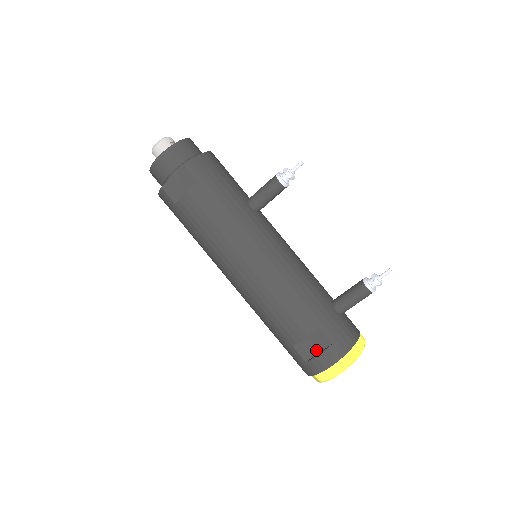
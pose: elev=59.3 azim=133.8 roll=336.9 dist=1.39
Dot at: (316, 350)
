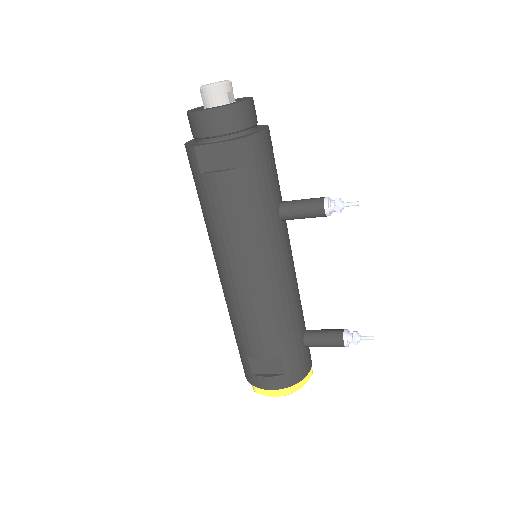
Dot at: (267, 371)
